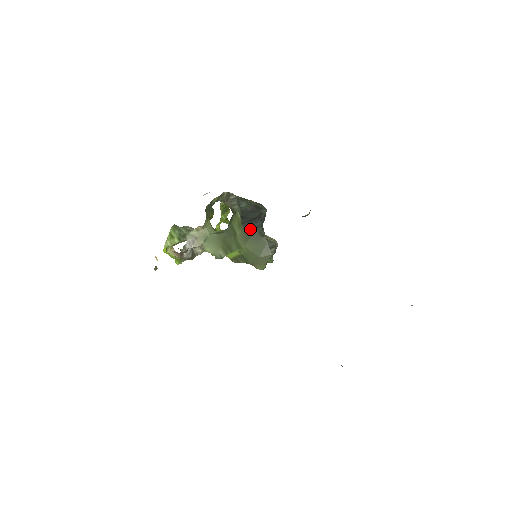
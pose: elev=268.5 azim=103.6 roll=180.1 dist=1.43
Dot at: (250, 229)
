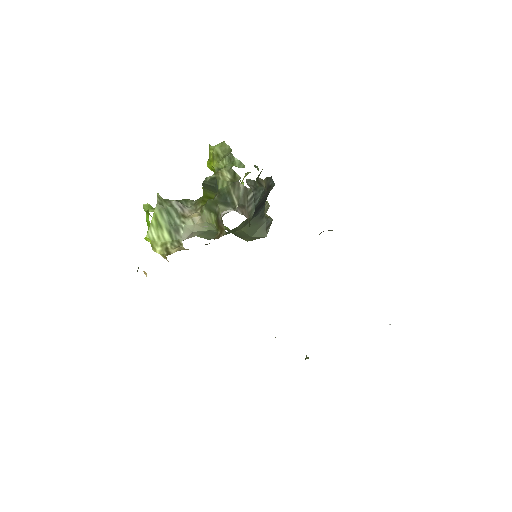
Dot at: (254, 216)
